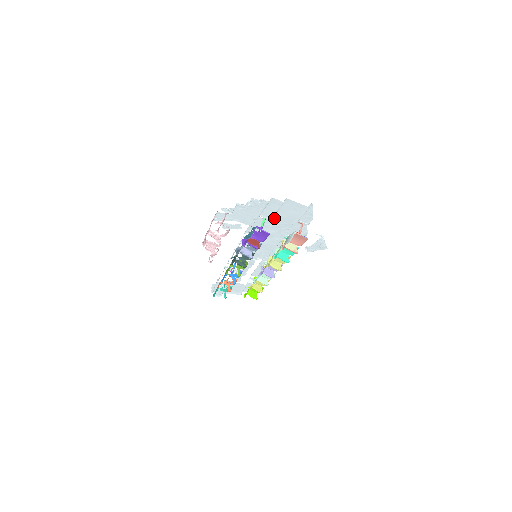
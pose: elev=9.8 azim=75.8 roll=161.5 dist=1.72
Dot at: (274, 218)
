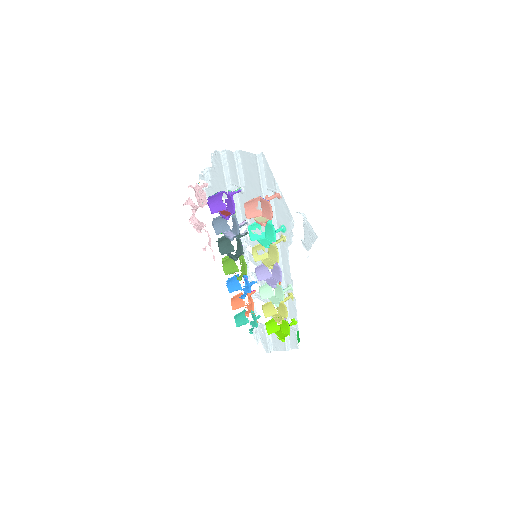
Dot at: (247, 188)
